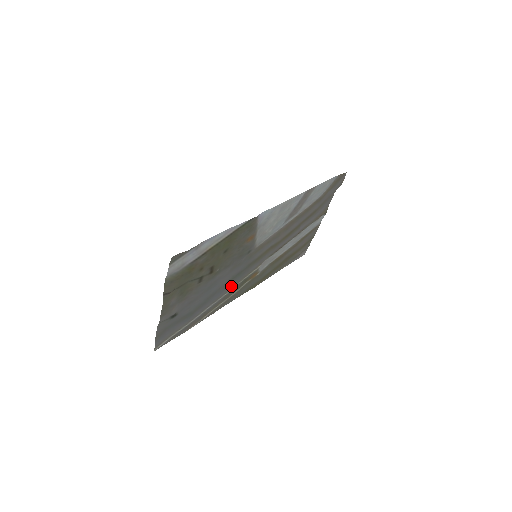
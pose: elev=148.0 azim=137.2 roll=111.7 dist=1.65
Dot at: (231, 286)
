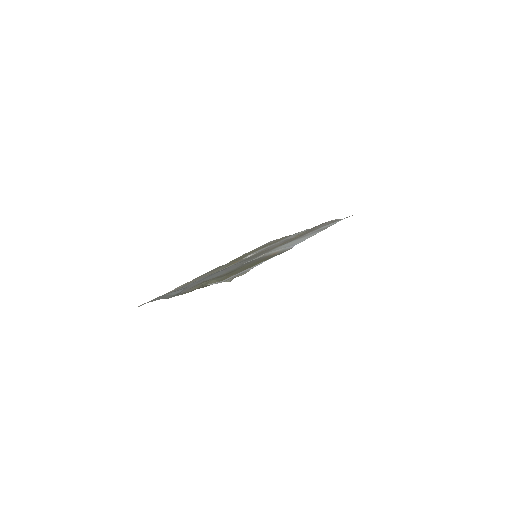
Dot at: occluded
